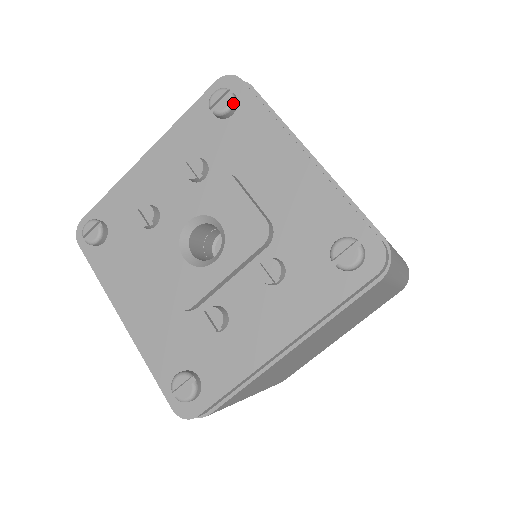
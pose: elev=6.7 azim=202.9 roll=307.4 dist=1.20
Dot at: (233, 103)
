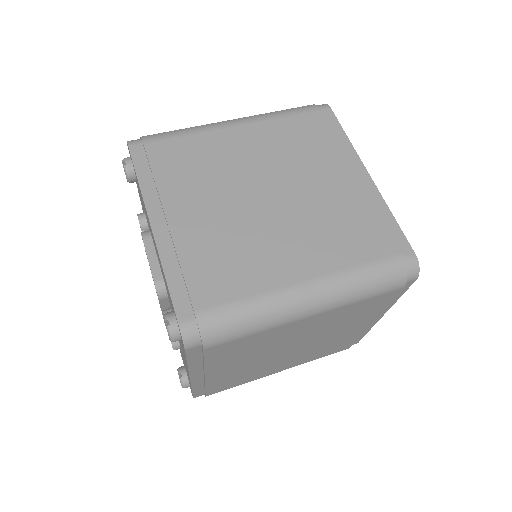
Dot at: (127, 174)
